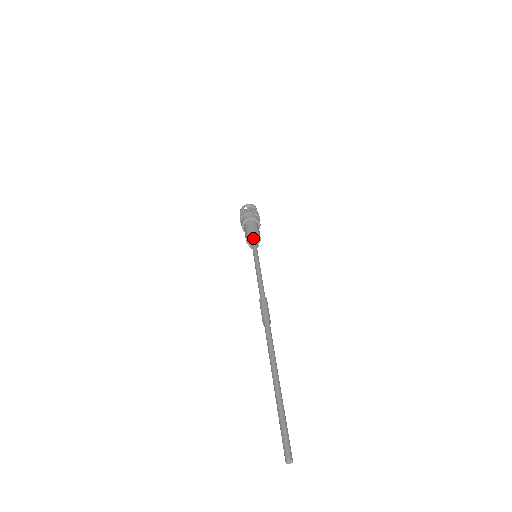
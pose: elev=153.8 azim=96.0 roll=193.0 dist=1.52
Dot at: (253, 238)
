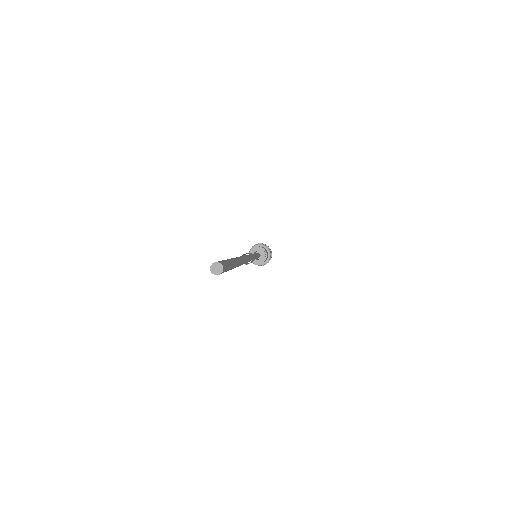
Dot at: occluded
